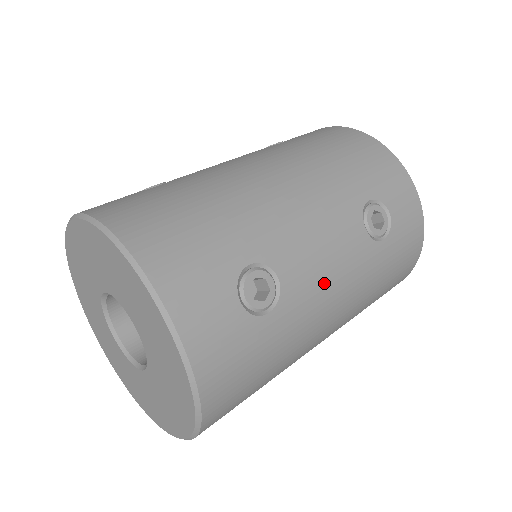
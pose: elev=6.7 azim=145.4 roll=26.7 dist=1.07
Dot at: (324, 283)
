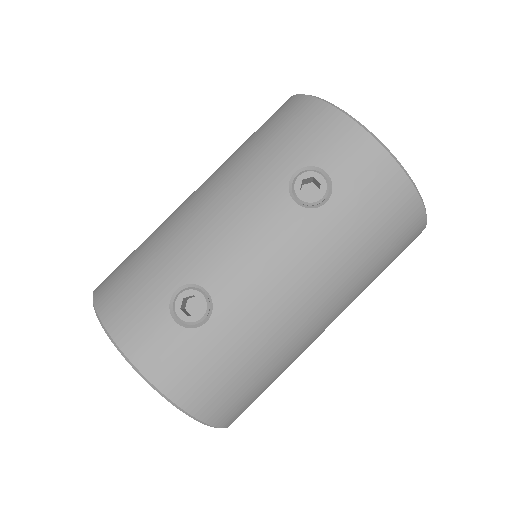
Dot at: (261, 274)
